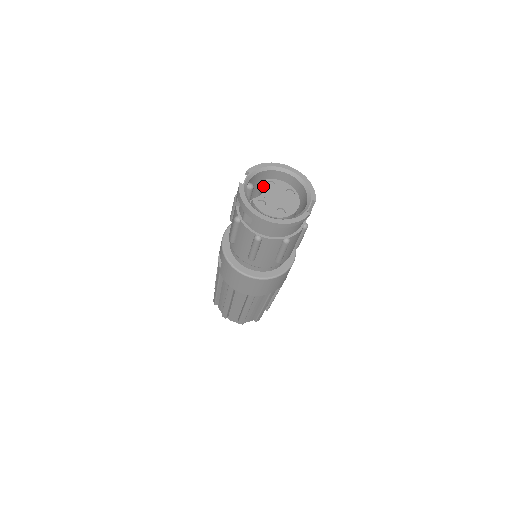
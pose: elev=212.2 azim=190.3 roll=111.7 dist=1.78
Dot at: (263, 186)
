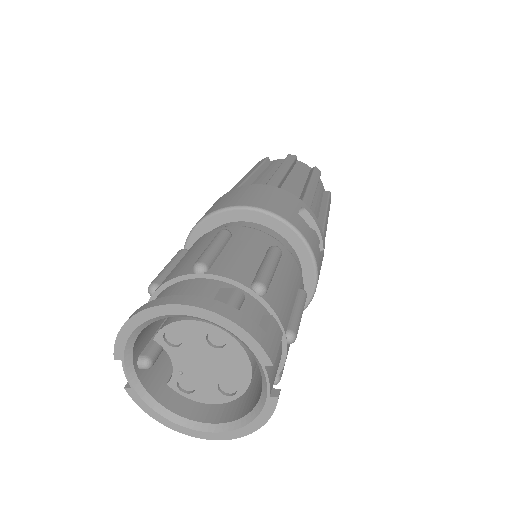
Dot at: occluded
